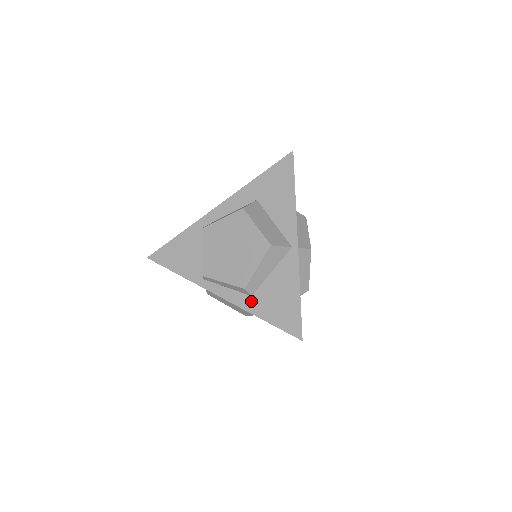
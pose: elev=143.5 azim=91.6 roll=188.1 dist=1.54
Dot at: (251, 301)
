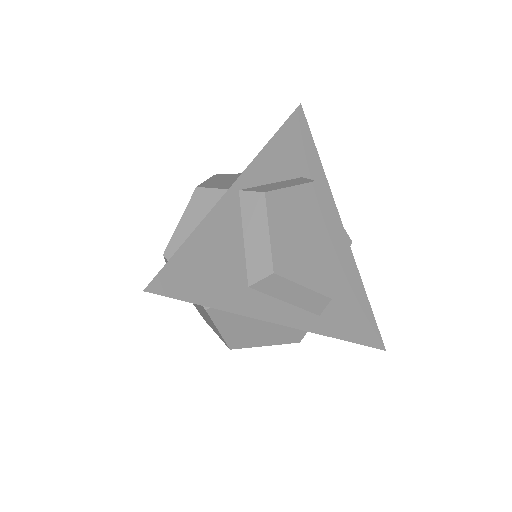
Dot at: occluded
